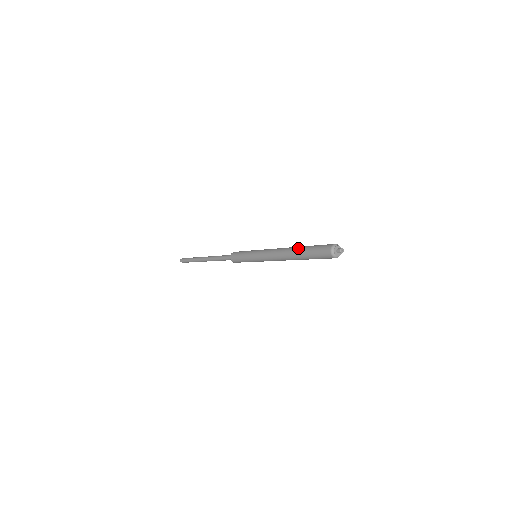
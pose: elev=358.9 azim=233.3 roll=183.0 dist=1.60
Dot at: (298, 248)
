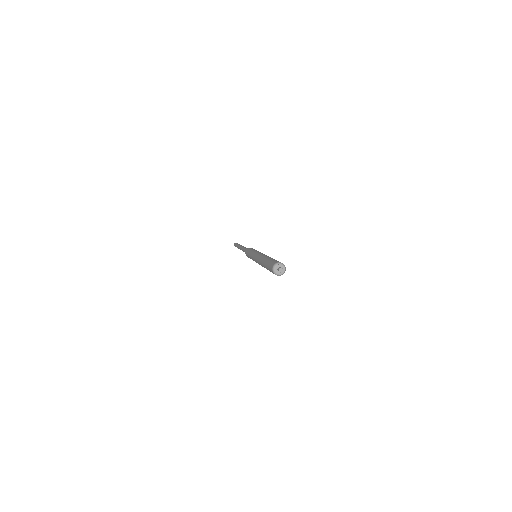
Dot at: (266, 258)
